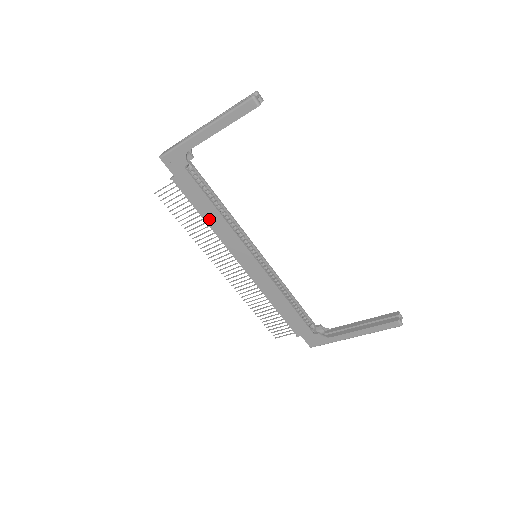
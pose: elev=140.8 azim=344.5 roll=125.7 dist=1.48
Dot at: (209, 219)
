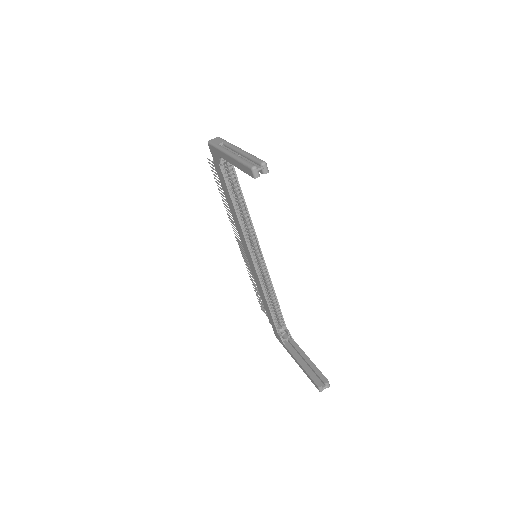
Dot at: (231, 208)
